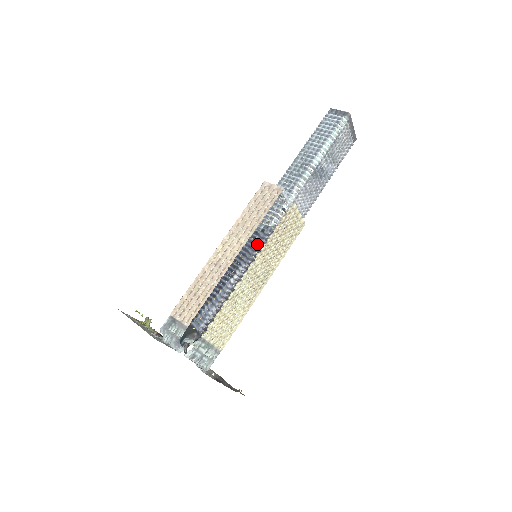
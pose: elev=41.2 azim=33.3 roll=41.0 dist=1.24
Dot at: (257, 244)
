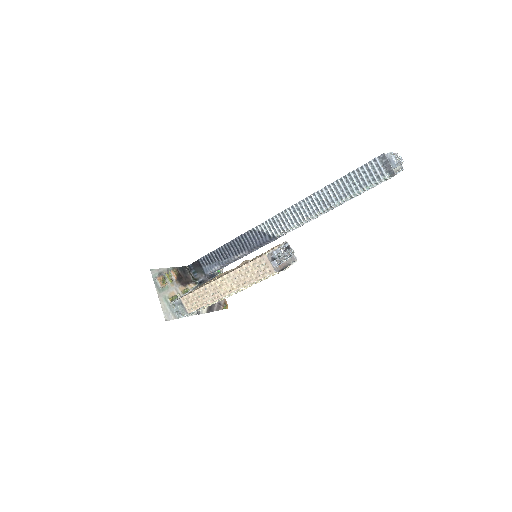
Dot at: (262, 243)
